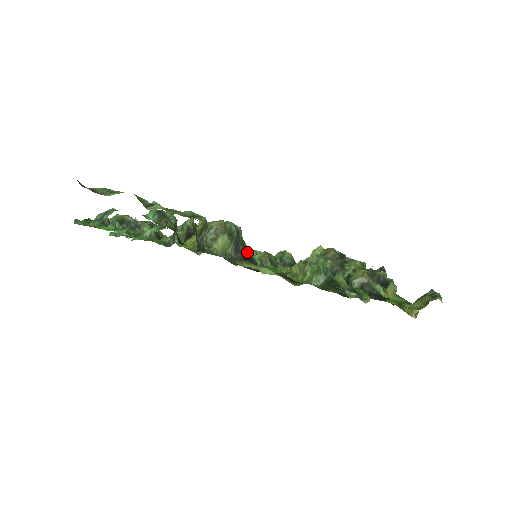
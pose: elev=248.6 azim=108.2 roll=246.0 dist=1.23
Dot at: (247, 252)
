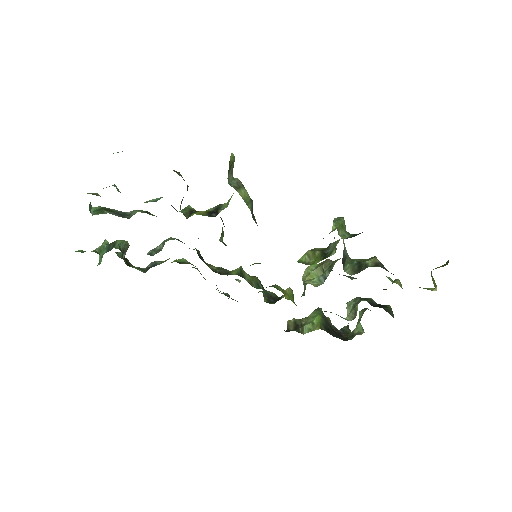
Dot at: occluded
